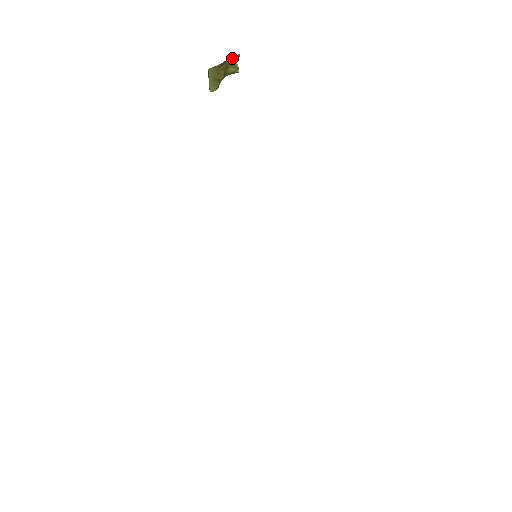
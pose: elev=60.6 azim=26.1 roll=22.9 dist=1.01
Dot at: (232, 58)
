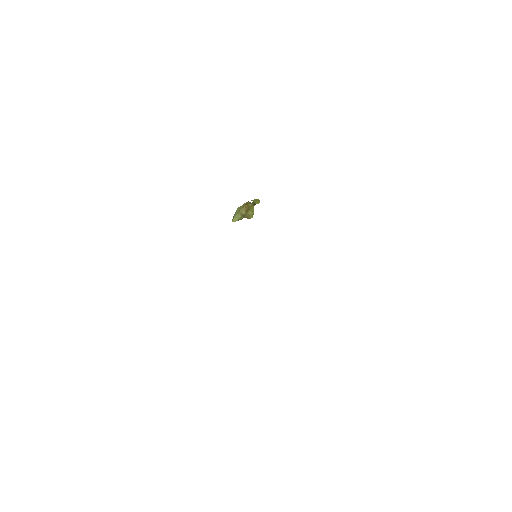
Dot at: (256, 200)
